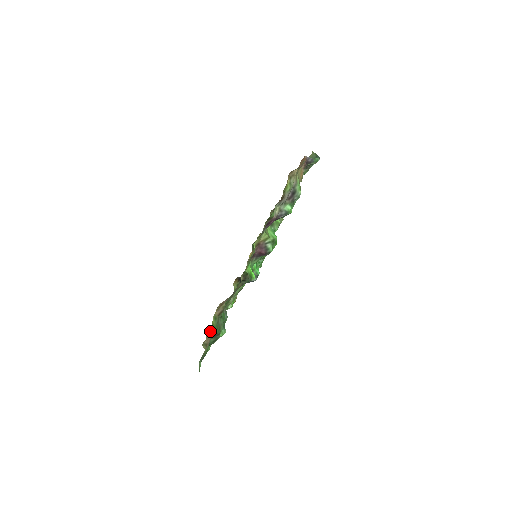
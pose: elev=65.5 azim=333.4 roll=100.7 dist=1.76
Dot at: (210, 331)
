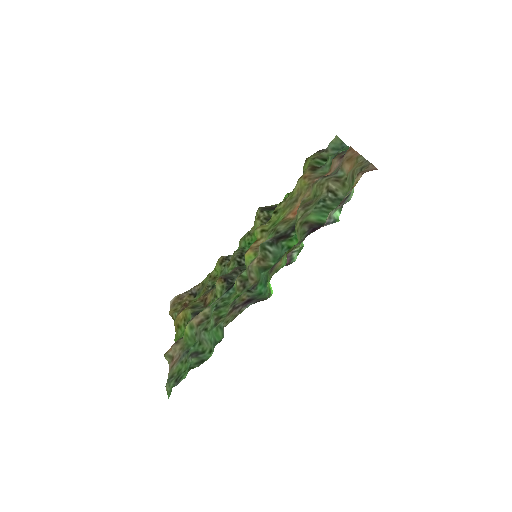
Dot at: (179, 341)
